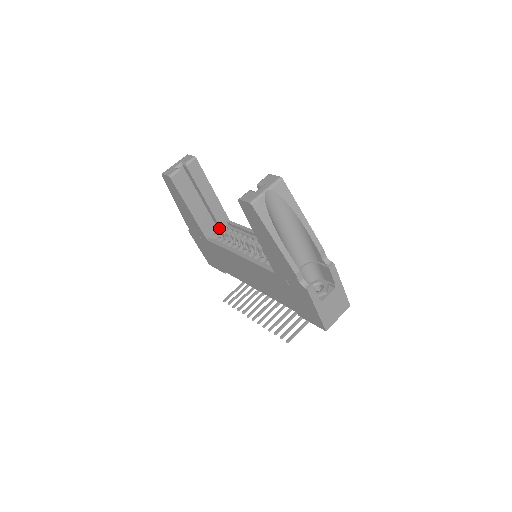
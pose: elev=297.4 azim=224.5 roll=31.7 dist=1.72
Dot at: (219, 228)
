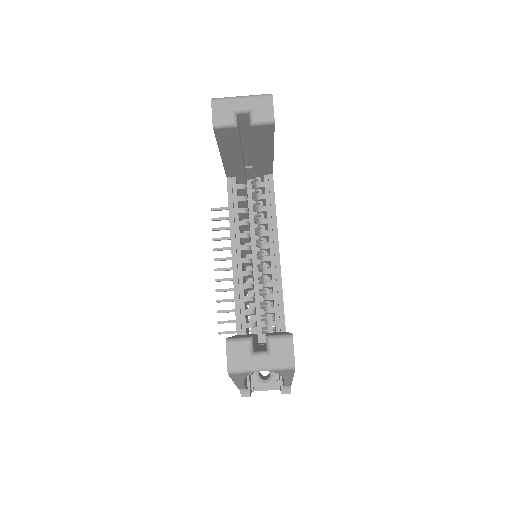
Dot at: occluded
